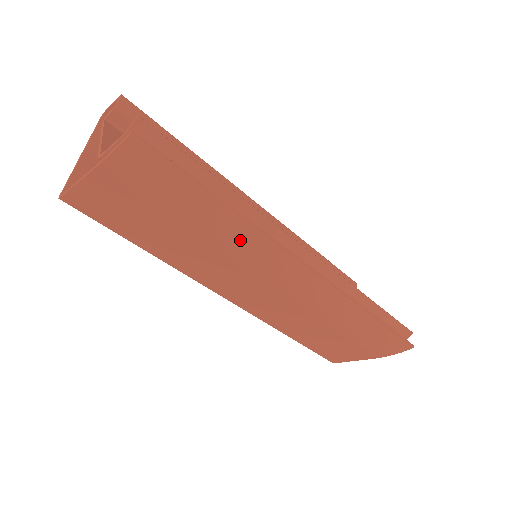
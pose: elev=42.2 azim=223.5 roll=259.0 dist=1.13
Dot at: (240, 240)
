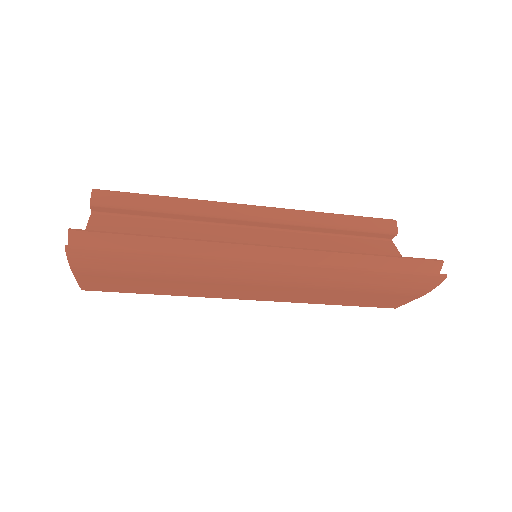
Dot at: (201, 270)
